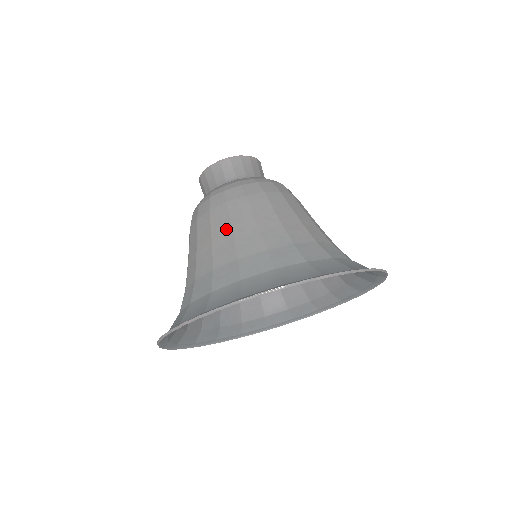
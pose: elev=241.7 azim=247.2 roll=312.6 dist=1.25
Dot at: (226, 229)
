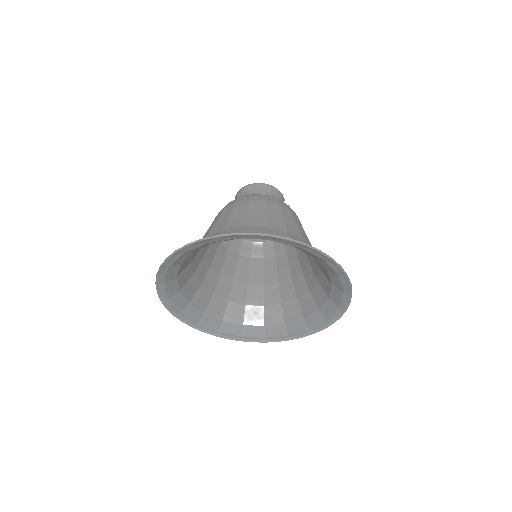
Dot at: (261, 212)
